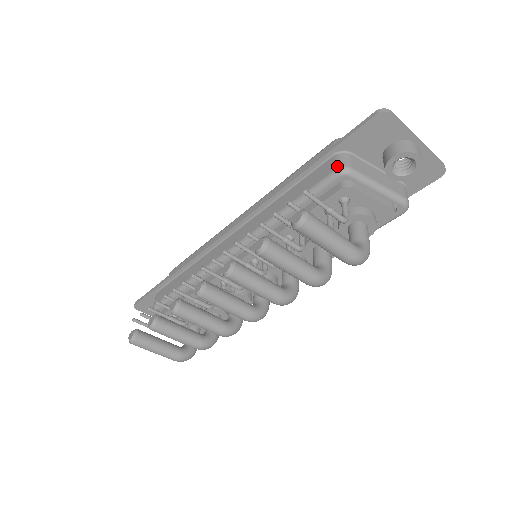
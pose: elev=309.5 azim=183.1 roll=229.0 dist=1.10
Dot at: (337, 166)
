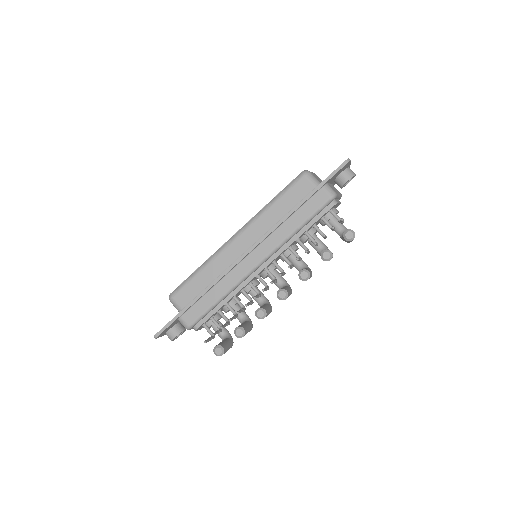
Dot at: (331, 195)
